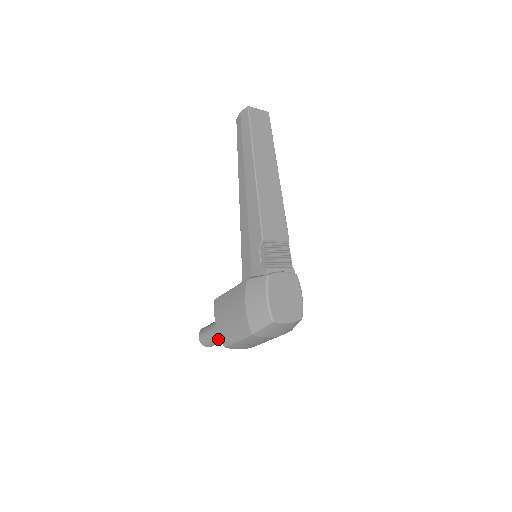
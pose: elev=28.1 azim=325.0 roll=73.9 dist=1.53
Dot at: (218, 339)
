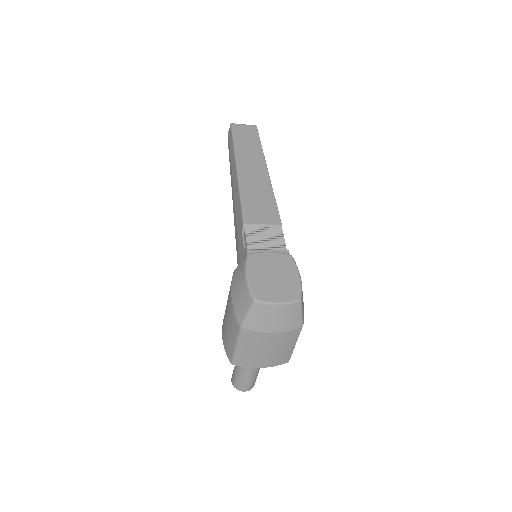
Dot at: (243, 371)
